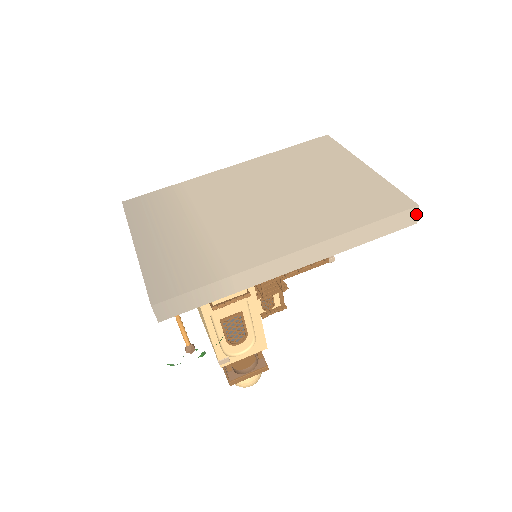
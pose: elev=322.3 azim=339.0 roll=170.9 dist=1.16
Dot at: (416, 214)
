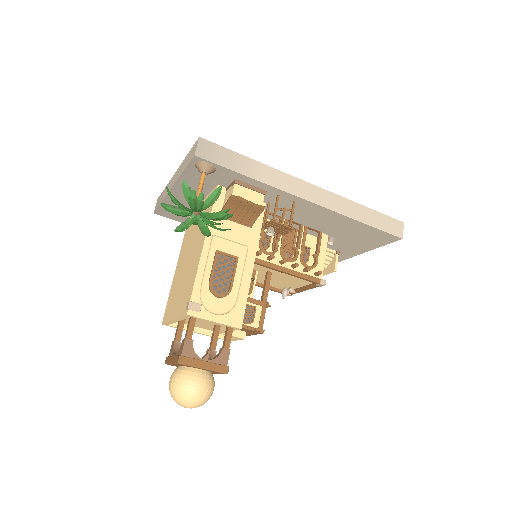
Dot at: (402, 229)
